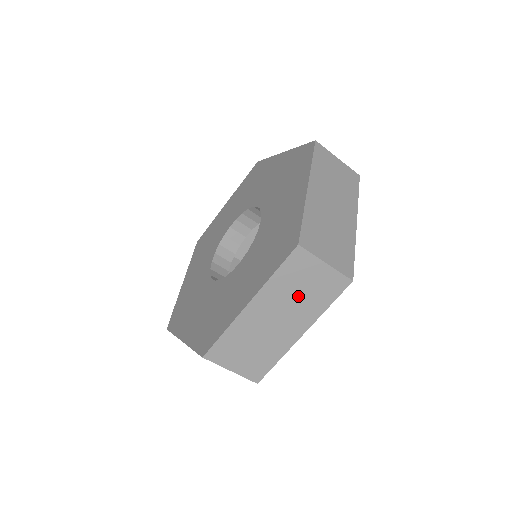
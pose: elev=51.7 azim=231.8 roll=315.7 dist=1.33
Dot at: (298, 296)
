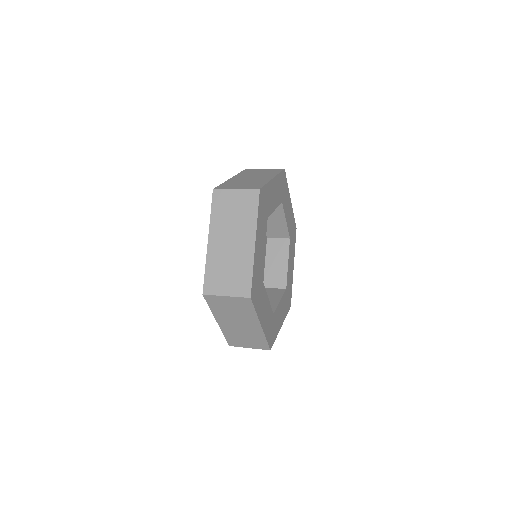
Dot at: occluded
